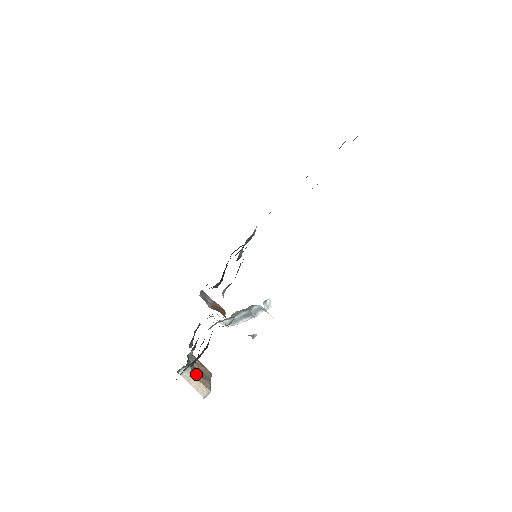
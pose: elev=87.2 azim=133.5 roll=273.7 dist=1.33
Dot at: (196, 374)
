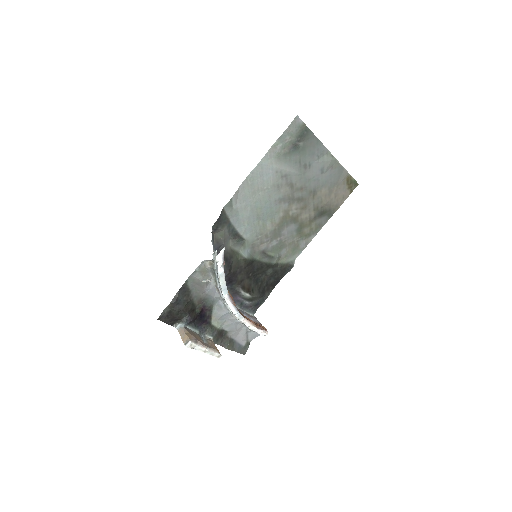
Dot at: (188, 332)
